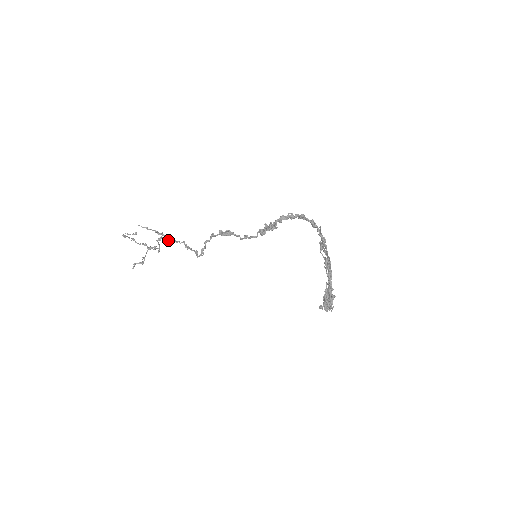
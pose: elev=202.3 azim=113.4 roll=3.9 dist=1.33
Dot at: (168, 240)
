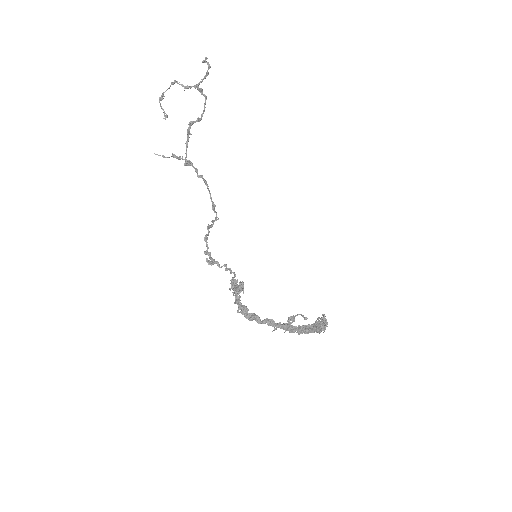
Dot at: (190, 165)
